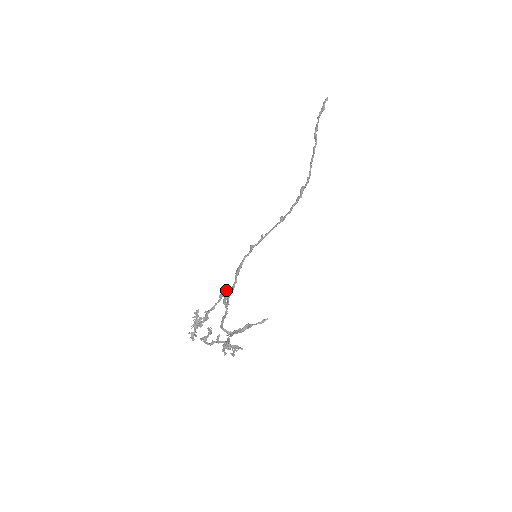
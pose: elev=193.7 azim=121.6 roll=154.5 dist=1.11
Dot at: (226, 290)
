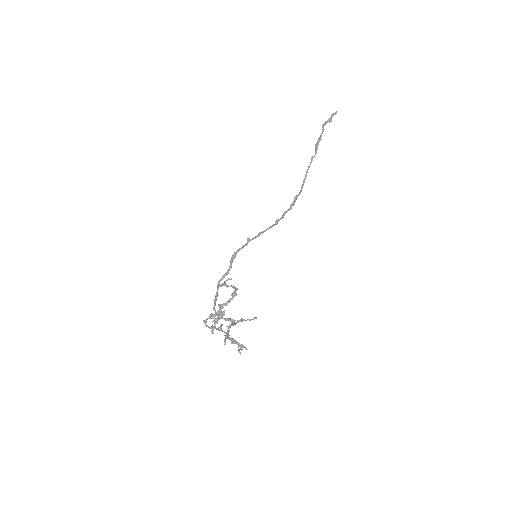
Dot at: (237, 289)
